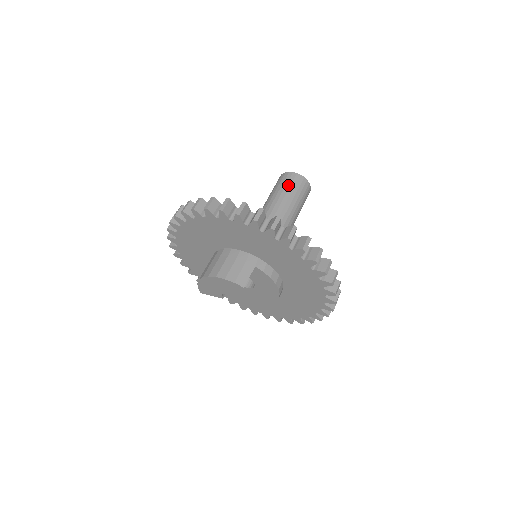
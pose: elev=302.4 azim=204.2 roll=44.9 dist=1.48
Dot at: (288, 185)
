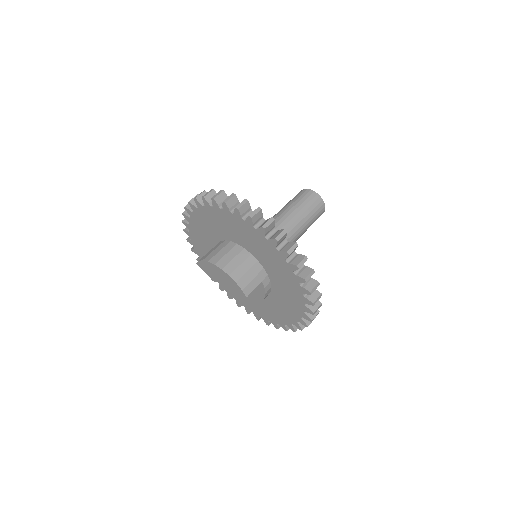
Dot at: (312, 207)
